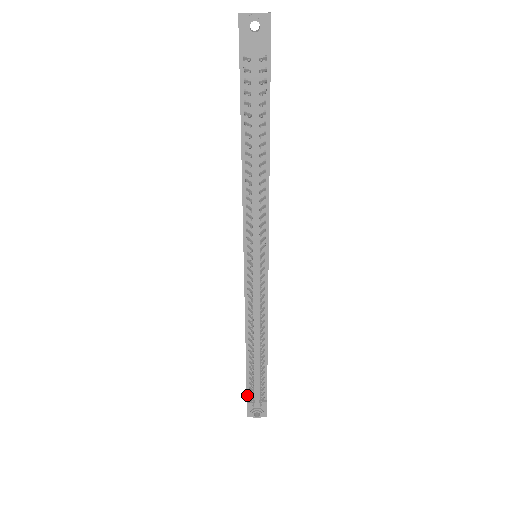
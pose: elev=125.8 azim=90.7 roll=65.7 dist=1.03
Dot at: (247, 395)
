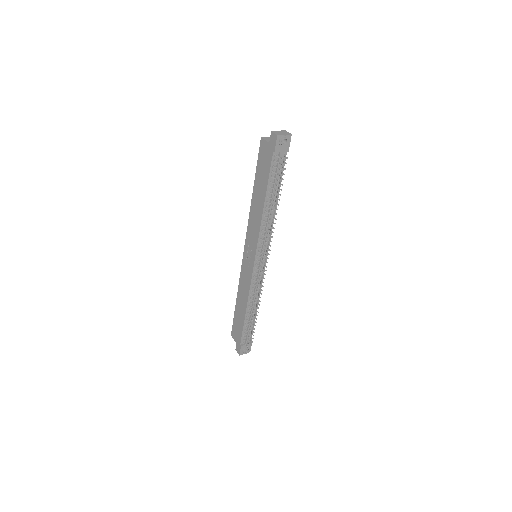
Dot at: (241, 341)
